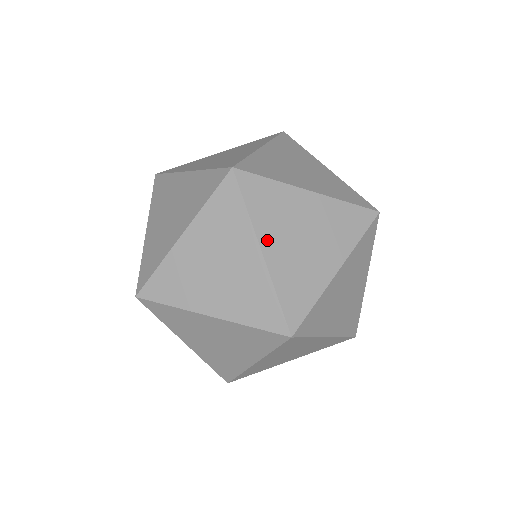
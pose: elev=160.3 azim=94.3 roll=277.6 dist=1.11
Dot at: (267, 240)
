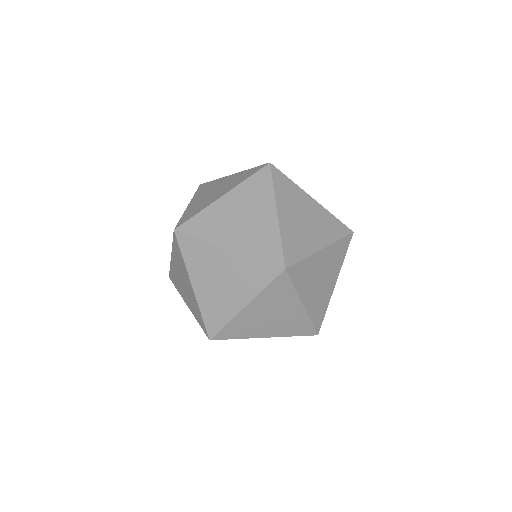
Dot at: (194, 200)
